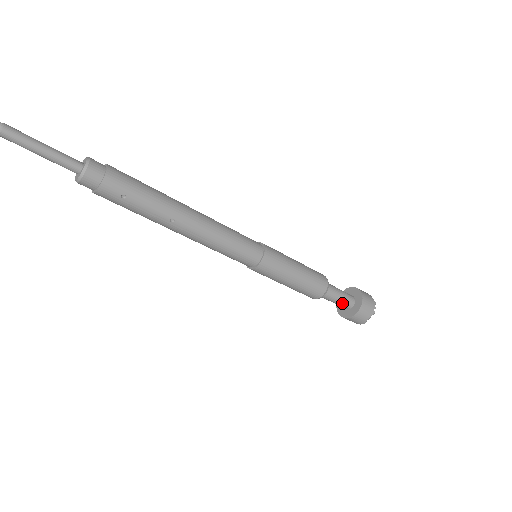
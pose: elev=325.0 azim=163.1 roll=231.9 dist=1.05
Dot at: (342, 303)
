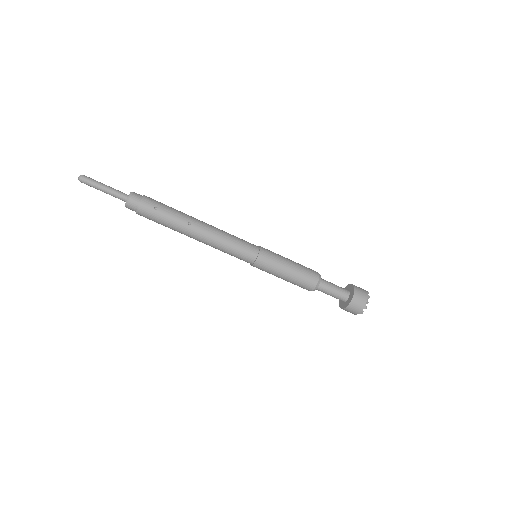
Dot at: (339, 292)
